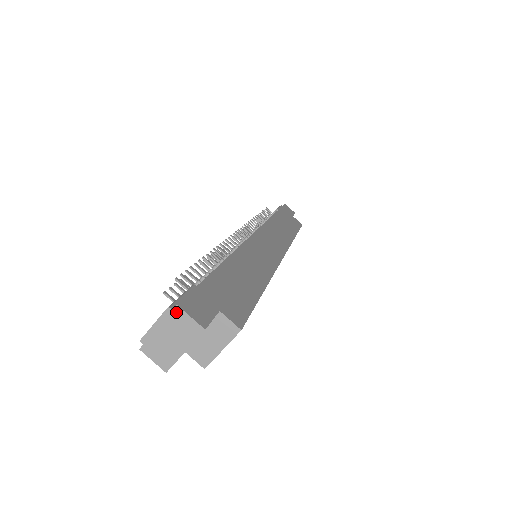
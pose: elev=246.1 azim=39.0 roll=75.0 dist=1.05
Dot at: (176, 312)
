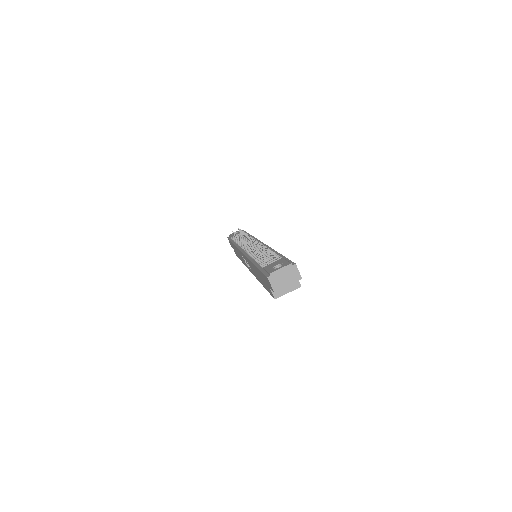
Dot at: (294, 267)
